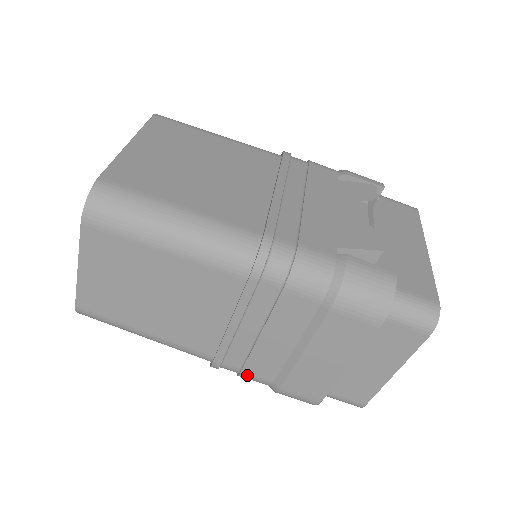
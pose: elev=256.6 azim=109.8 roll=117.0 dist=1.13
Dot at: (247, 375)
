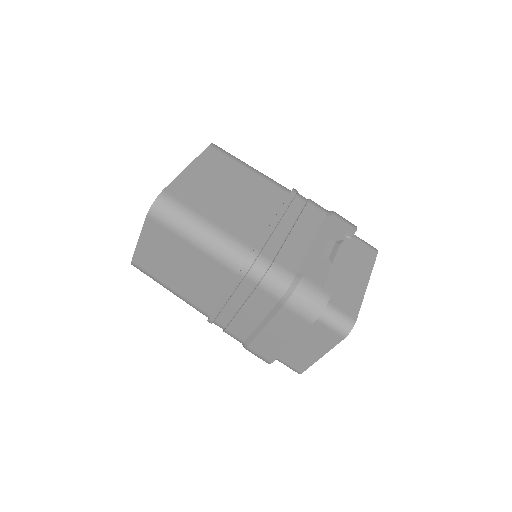
Dot at: (229, 333)
